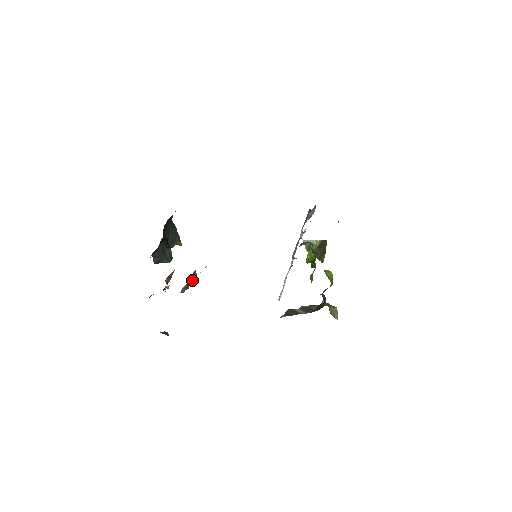
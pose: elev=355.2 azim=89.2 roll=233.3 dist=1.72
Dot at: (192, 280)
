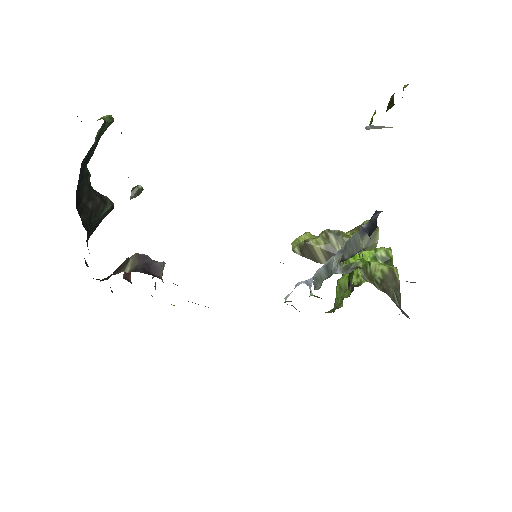
Dot at: occluded
